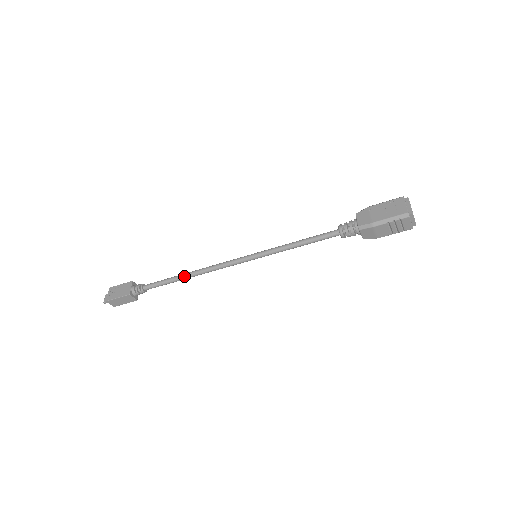
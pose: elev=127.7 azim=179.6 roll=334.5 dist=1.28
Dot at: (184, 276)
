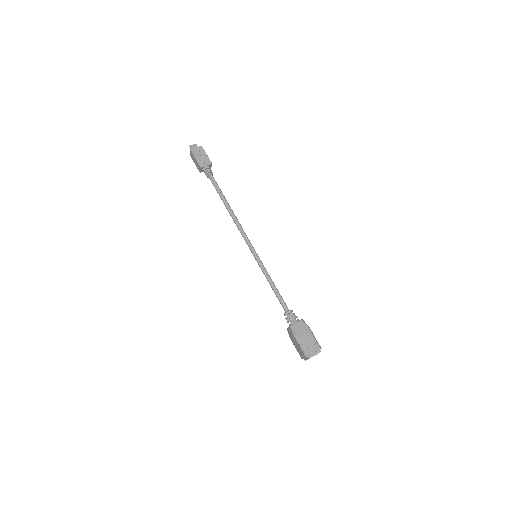
Dot at: (227, 206)
